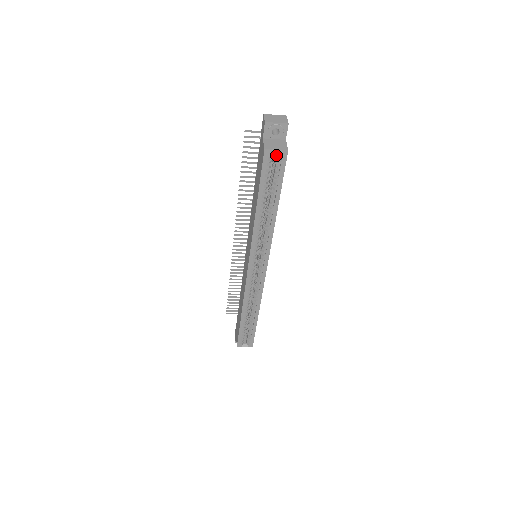
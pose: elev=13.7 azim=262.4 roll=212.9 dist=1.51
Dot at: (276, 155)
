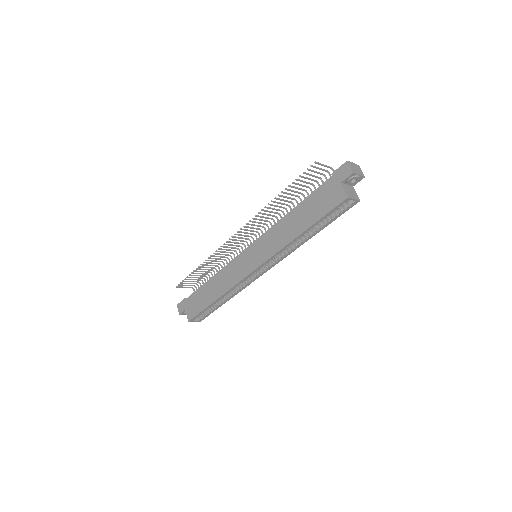
Dot at: occluded
